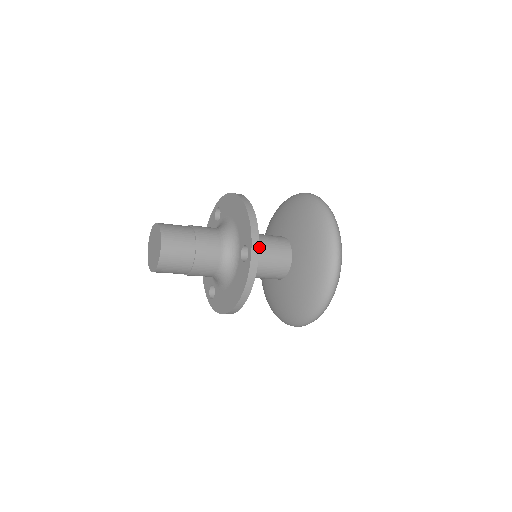
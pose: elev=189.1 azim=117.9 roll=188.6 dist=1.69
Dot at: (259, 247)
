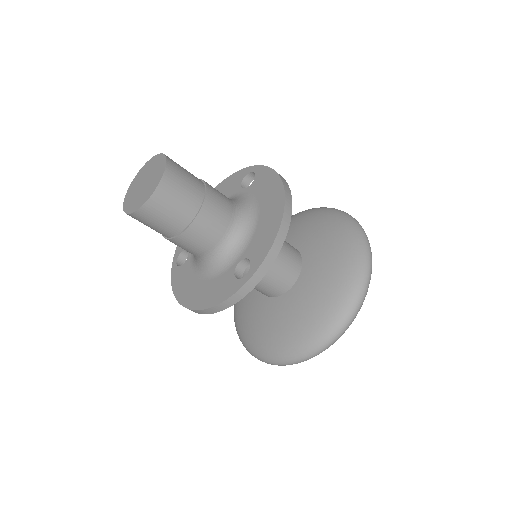
Dot at: occluded
